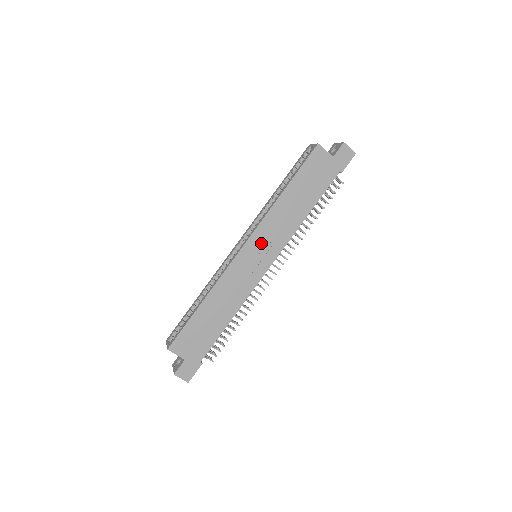
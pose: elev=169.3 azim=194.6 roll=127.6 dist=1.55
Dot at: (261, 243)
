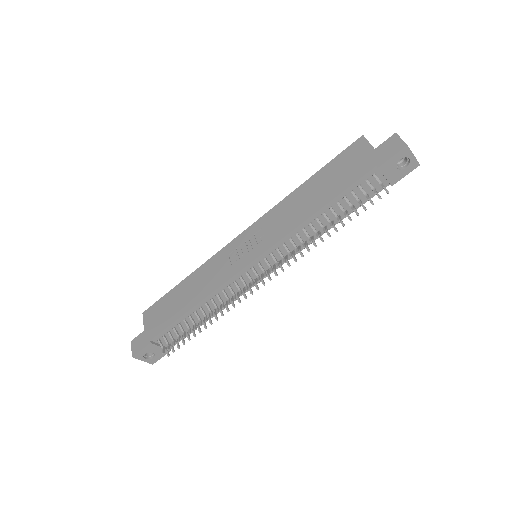
Dot at: (257, 234)
